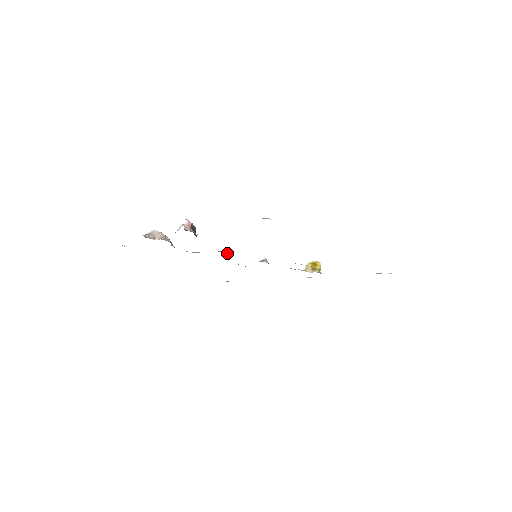
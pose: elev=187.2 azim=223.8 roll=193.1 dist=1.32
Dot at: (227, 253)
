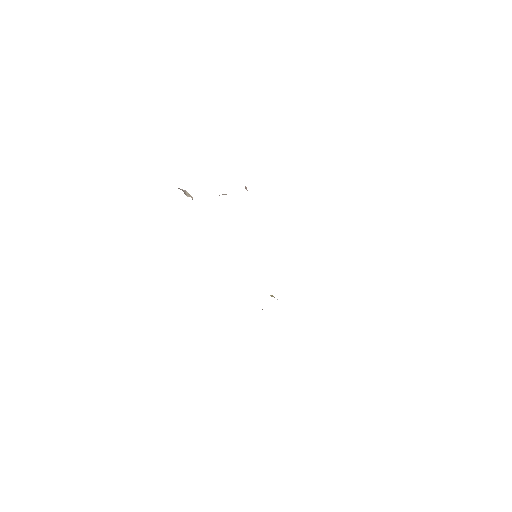
Dot at: occluded
